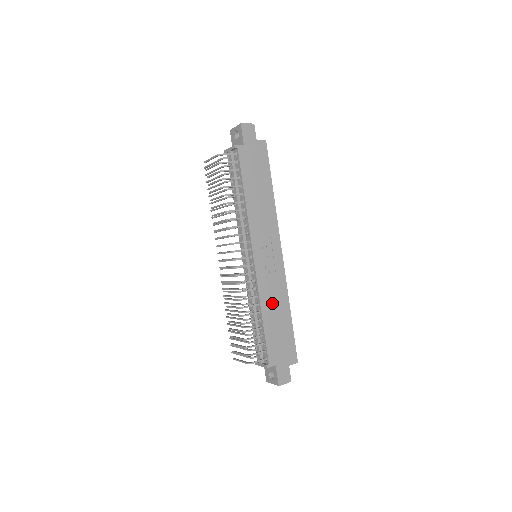
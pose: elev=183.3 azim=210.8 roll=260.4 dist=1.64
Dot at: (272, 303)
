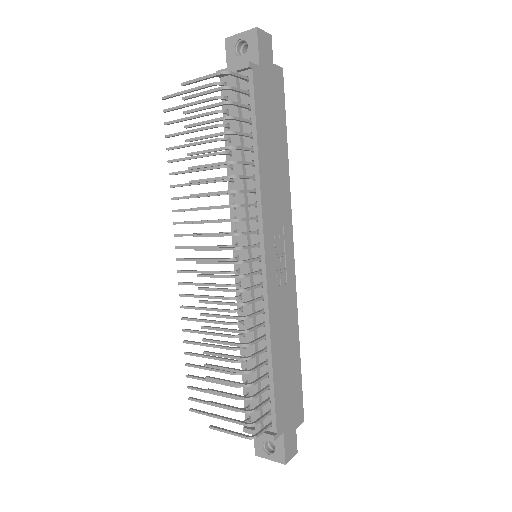
Dot at: (282, 333)
